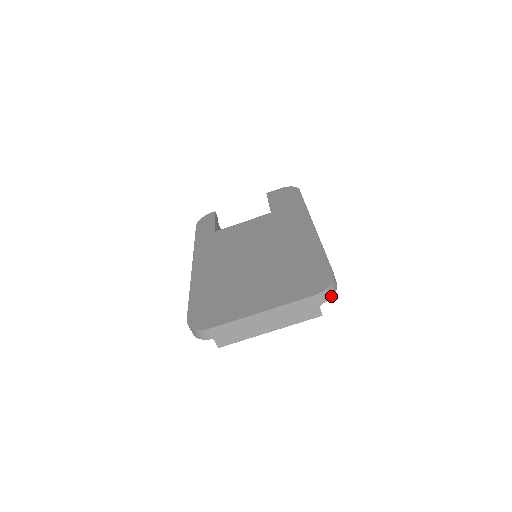
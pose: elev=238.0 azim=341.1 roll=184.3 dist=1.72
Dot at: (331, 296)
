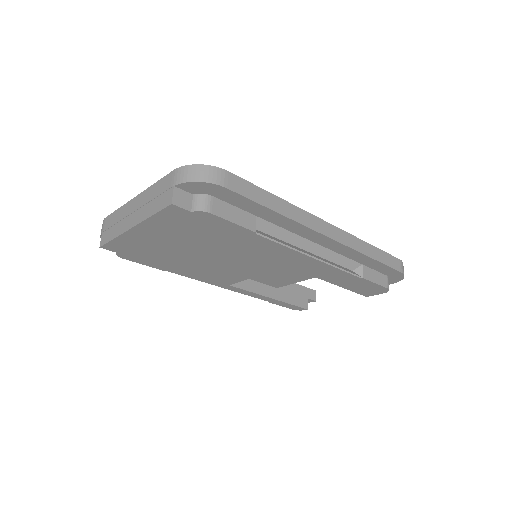
Dot at: (194, 180)
